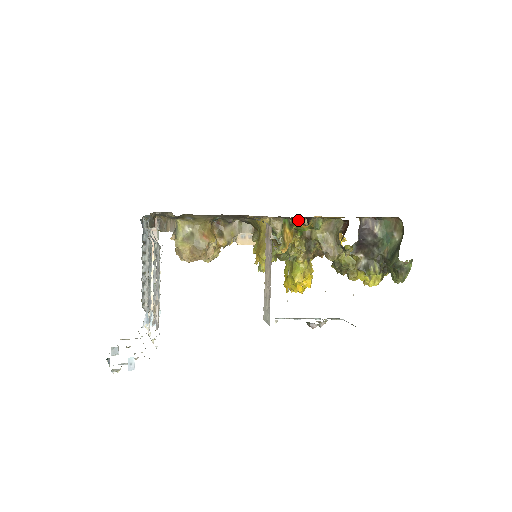
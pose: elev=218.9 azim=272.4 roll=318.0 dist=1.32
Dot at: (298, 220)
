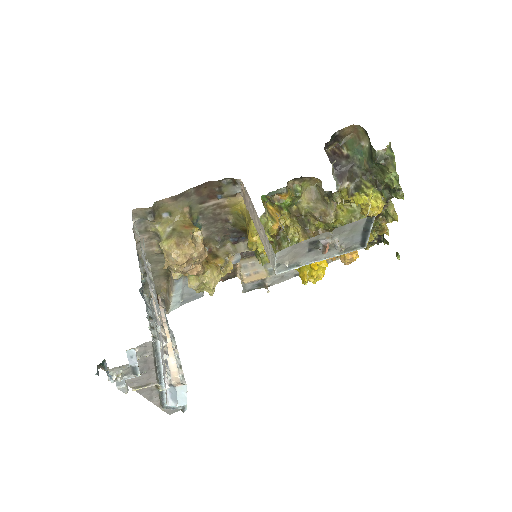
Dot at: (276, 194)
